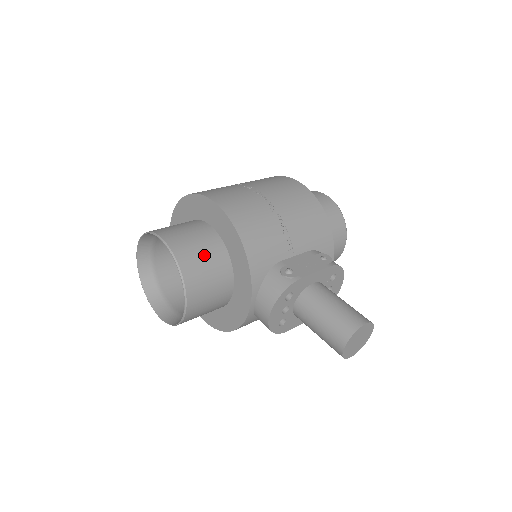
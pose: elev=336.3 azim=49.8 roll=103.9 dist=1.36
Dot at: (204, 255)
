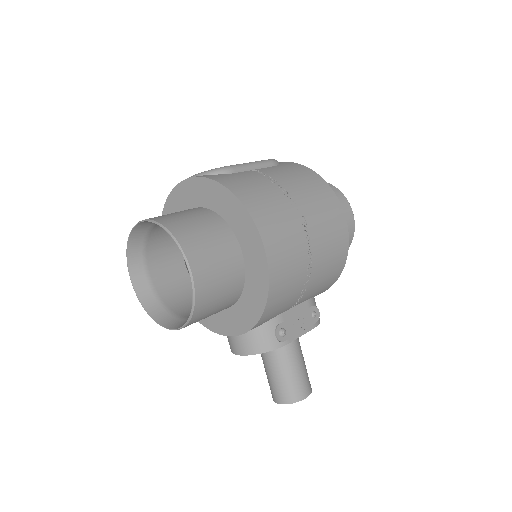
Dot at: (221, 296)
